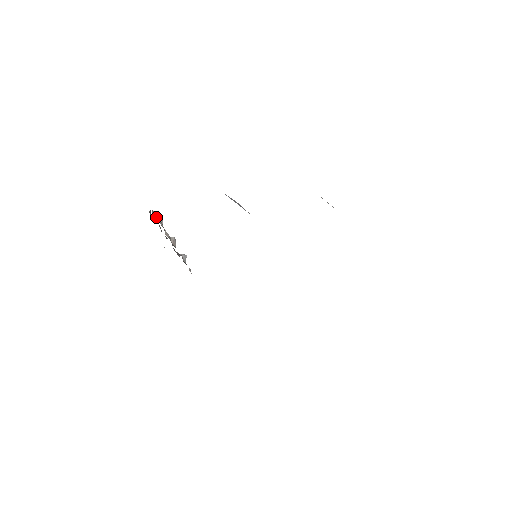
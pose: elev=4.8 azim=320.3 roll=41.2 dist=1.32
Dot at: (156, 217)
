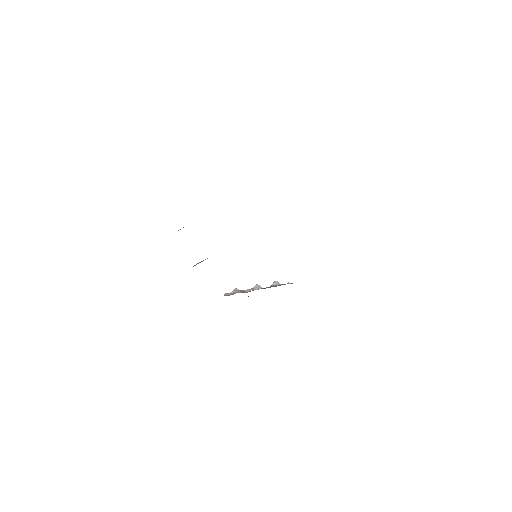
Dot at: (231, 293)
